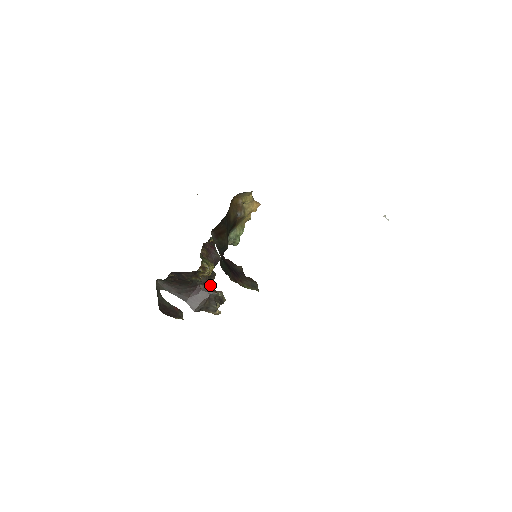
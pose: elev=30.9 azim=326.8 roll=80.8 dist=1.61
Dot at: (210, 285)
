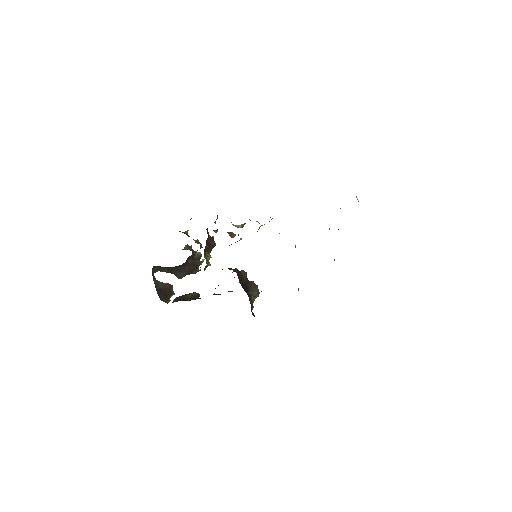
Dot at: (189, 246)
